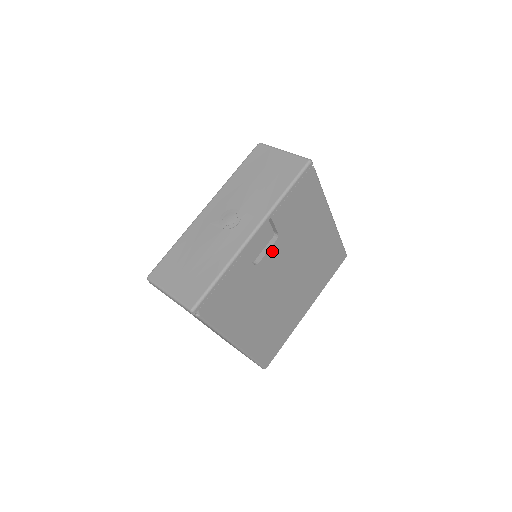
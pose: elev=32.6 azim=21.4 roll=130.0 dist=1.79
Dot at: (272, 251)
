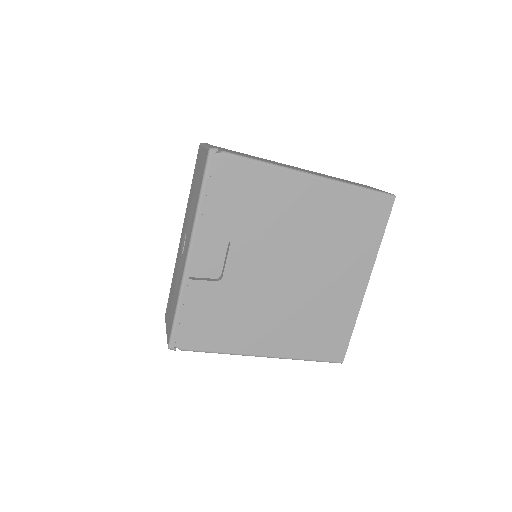
Dot at: (233, 258)
